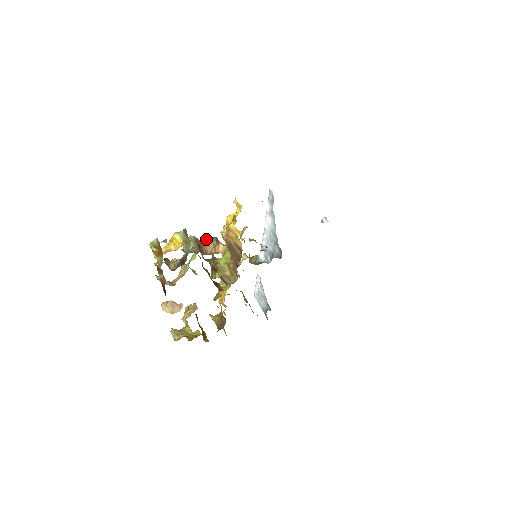
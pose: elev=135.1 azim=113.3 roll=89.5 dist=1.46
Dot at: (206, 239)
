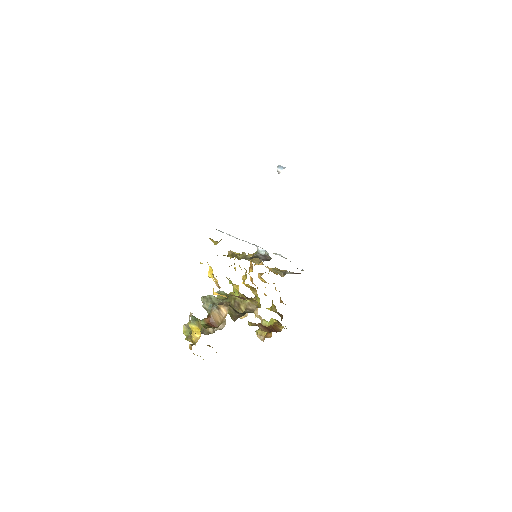
Dot at: (210, 305)
